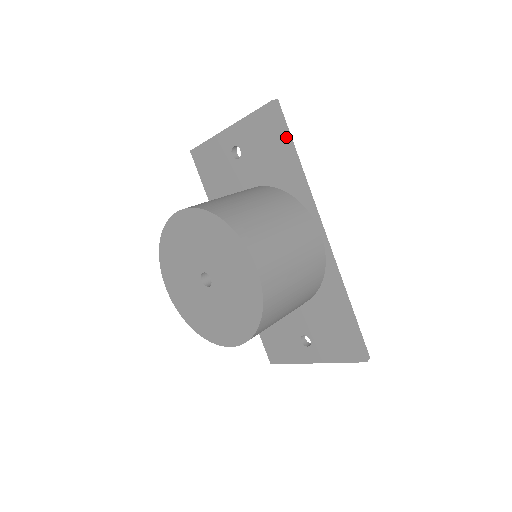
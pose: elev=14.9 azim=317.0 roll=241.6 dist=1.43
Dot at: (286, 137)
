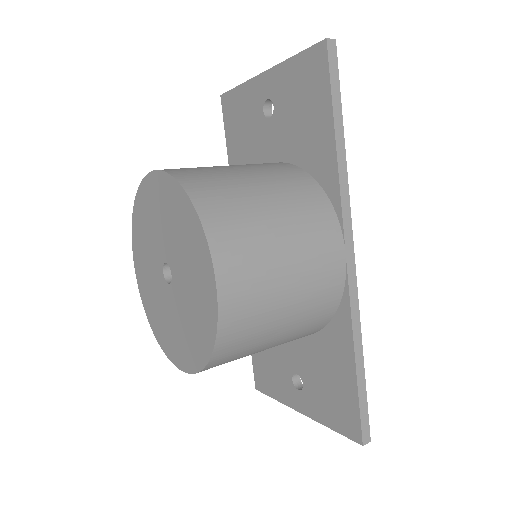
Dot at: (332, 99)
